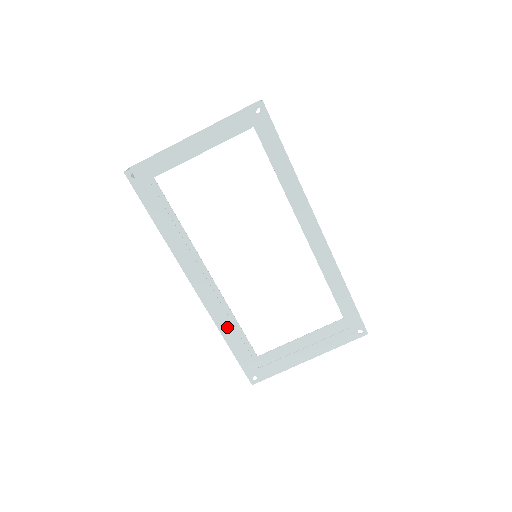
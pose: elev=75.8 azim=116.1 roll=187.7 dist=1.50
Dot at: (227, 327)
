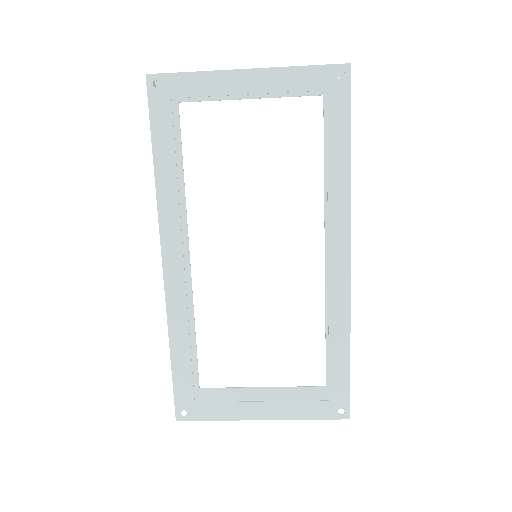
Dot at: (180, 329)
